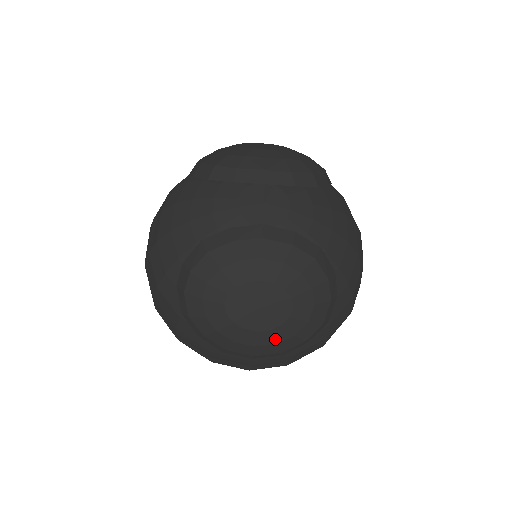
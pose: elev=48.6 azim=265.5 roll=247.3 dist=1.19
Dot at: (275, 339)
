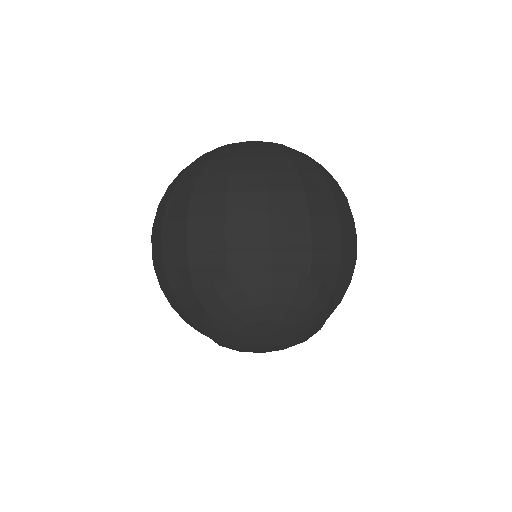
Dot at: occluded
